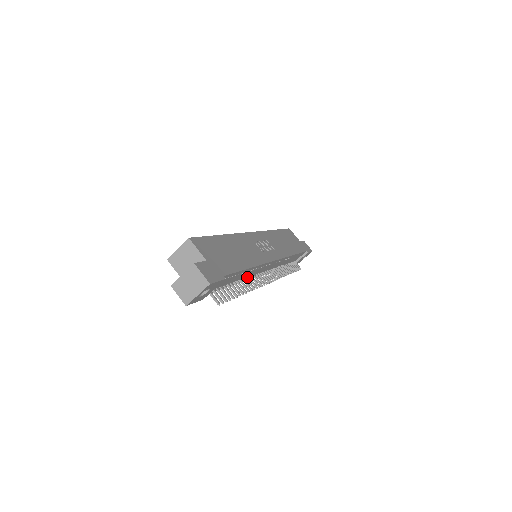
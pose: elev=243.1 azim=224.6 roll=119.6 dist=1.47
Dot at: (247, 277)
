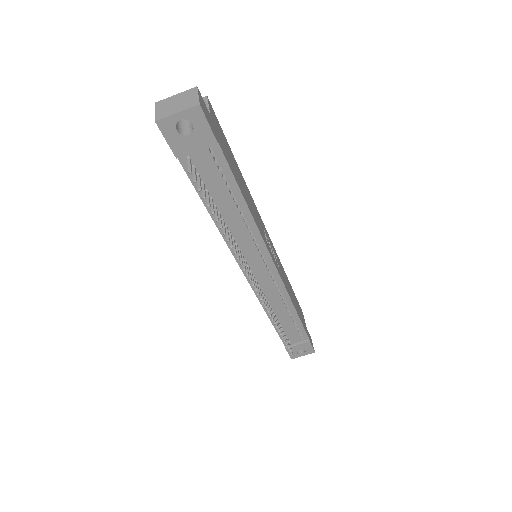
Dot at: (235, 242)
